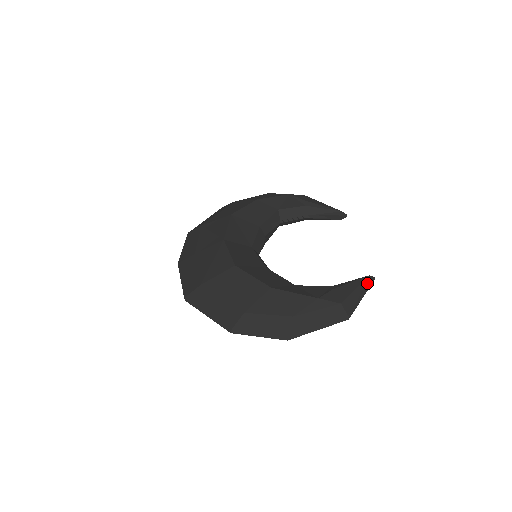
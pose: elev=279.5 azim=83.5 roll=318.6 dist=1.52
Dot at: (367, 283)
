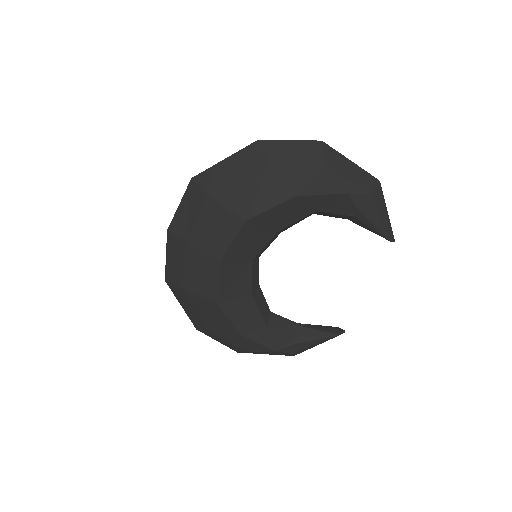
Dot at: (332, 338)
